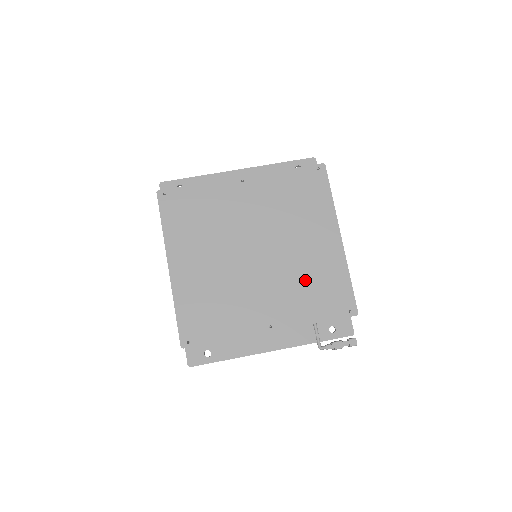
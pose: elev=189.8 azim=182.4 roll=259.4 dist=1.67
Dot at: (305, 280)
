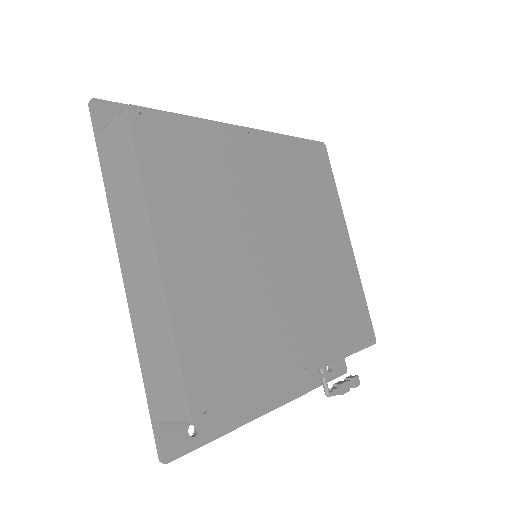
Dot at: (329, 295)
